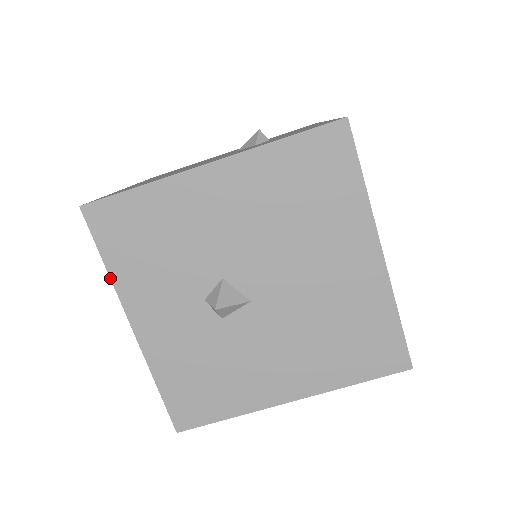
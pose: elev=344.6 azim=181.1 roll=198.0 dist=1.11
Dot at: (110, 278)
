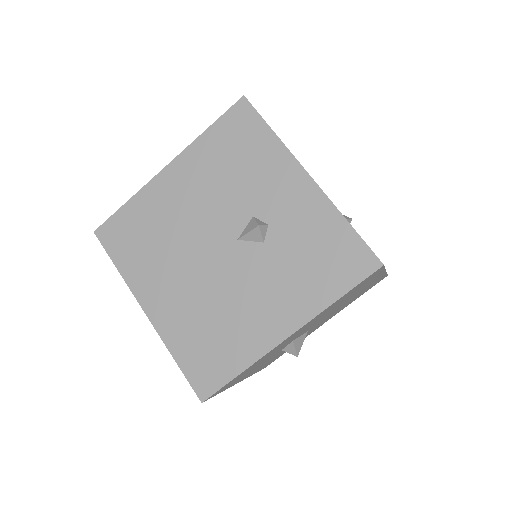
Dot at: occluded
